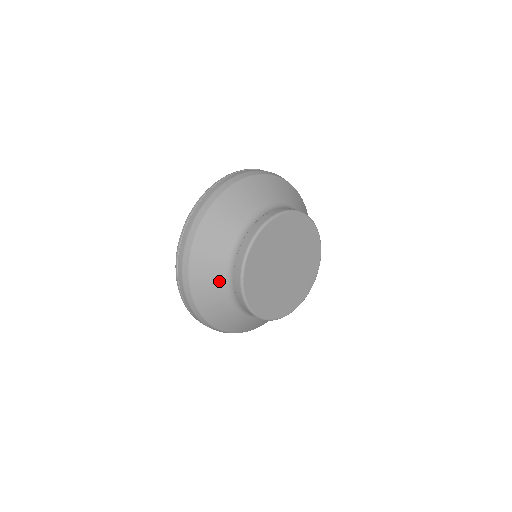
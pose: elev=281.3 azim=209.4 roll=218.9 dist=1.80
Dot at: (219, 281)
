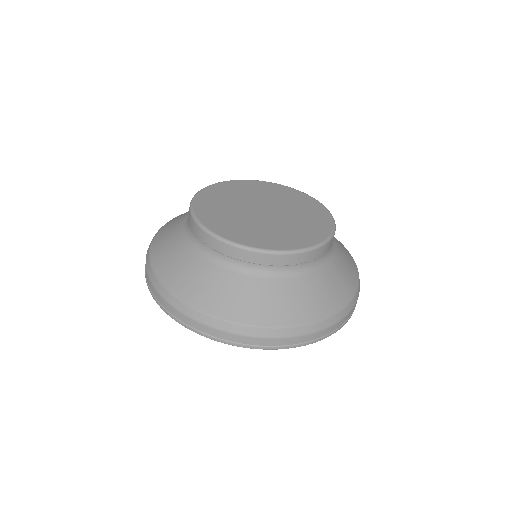
Dot at: (190, 257)
